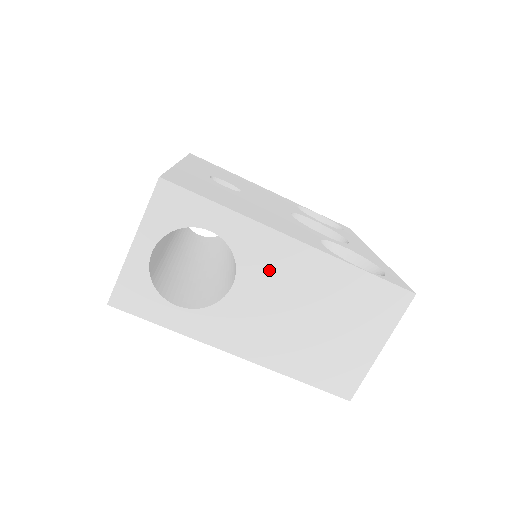
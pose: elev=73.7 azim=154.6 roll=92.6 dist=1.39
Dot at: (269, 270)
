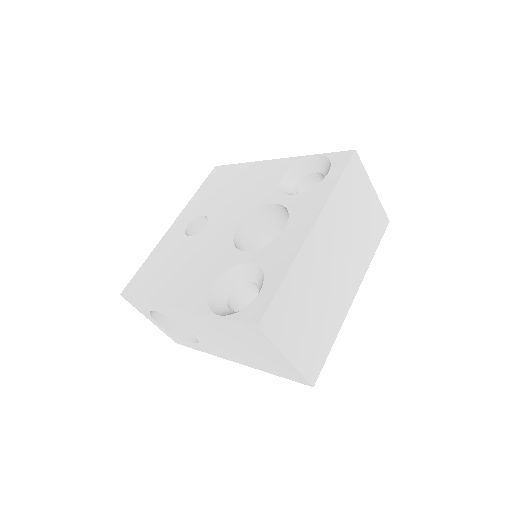
Dot at: (191, 324)
